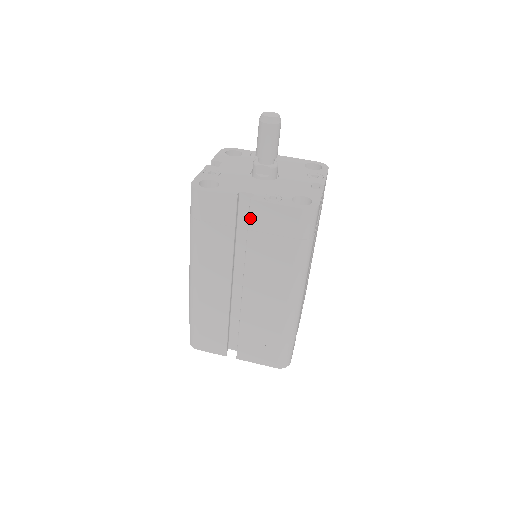
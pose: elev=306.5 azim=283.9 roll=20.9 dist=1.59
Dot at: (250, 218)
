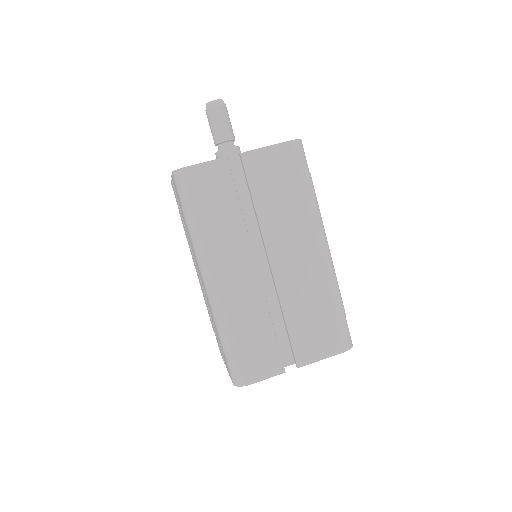
Dot at: (247, 174)
